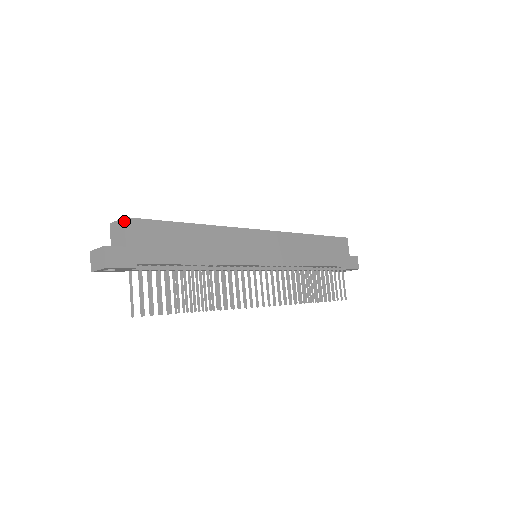
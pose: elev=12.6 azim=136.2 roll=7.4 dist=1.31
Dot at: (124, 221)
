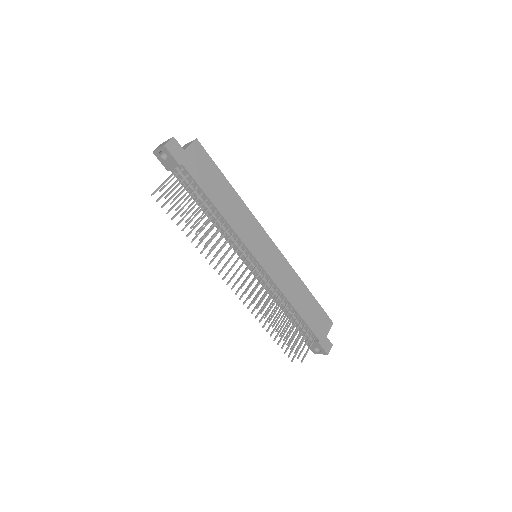
Dot at: (195, 140)
